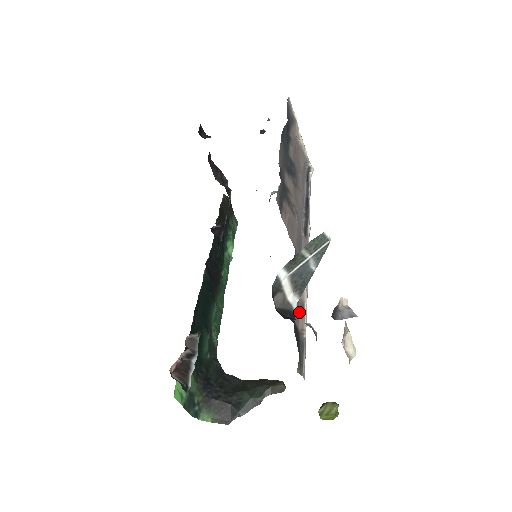
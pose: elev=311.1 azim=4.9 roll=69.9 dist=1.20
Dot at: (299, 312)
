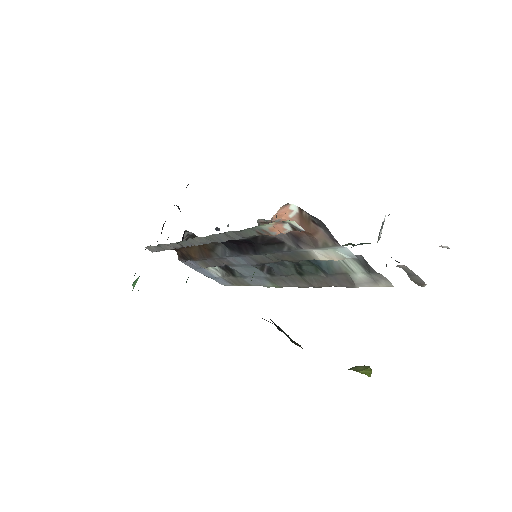
Dot at: occluded
